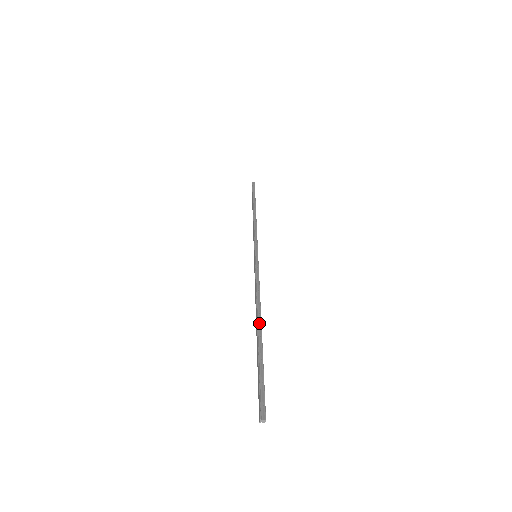
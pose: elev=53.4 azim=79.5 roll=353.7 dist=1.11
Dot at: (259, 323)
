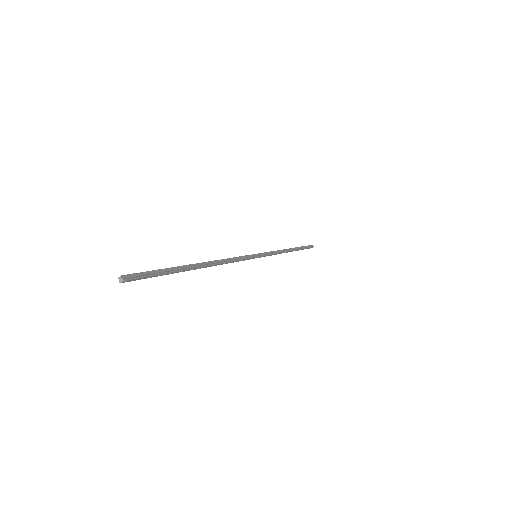
Dot at: (203, 265)
